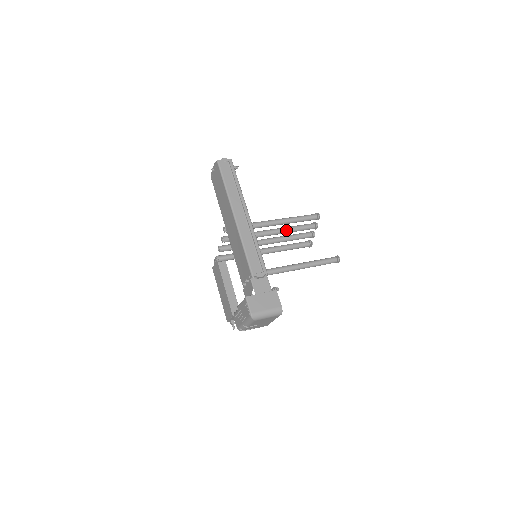
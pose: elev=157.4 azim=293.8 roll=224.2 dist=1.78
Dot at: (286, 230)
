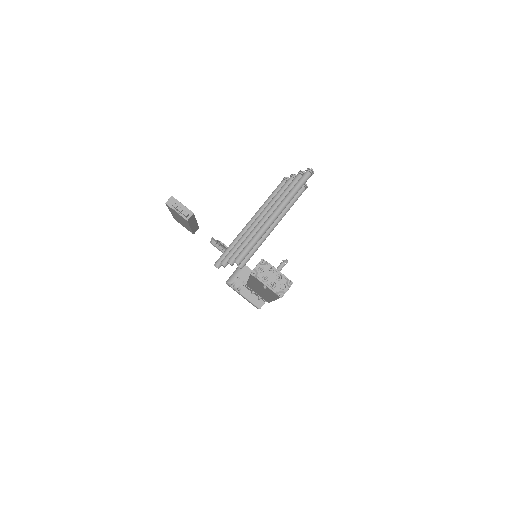
Dot at: occluded
